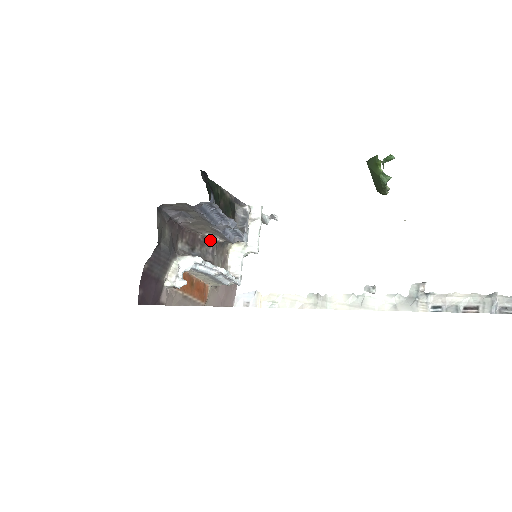
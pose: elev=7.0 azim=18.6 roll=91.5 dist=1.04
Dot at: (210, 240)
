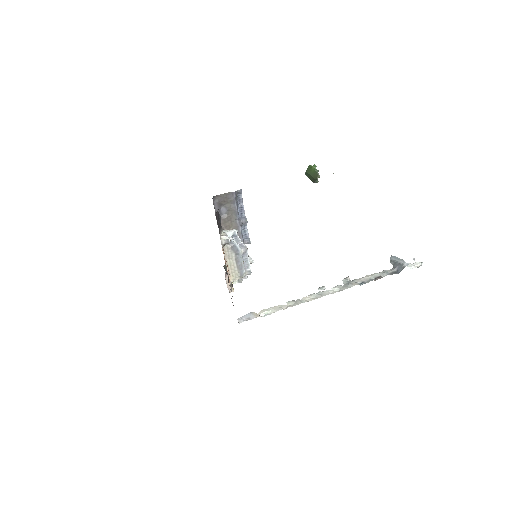
Dot at: occluded
